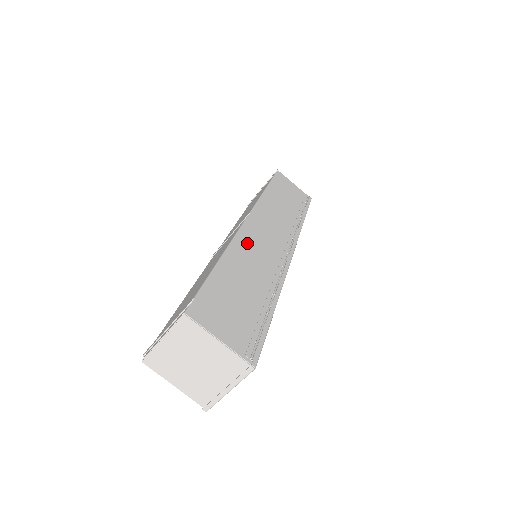
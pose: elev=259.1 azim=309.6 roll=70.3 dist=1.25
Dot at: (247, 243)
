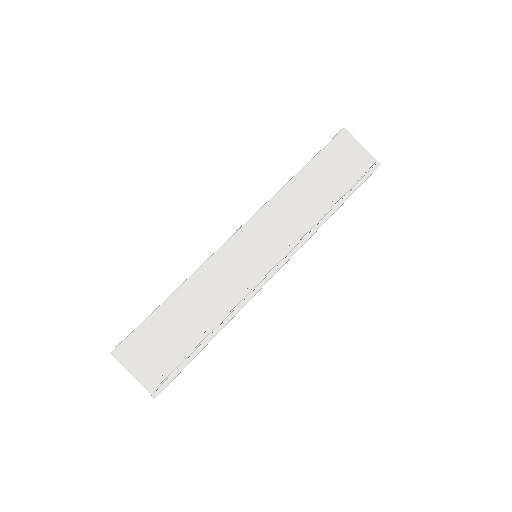
Dot at: (218, 267)
